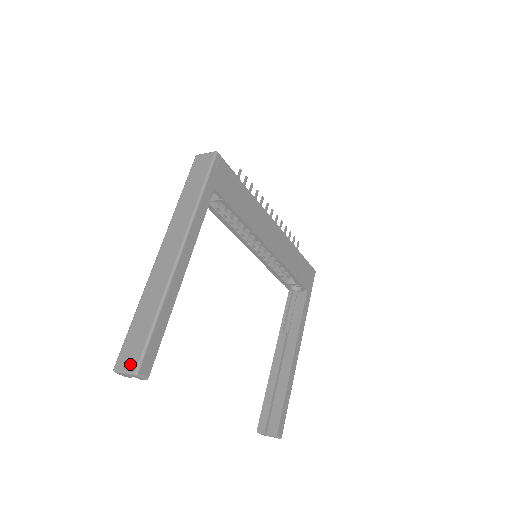
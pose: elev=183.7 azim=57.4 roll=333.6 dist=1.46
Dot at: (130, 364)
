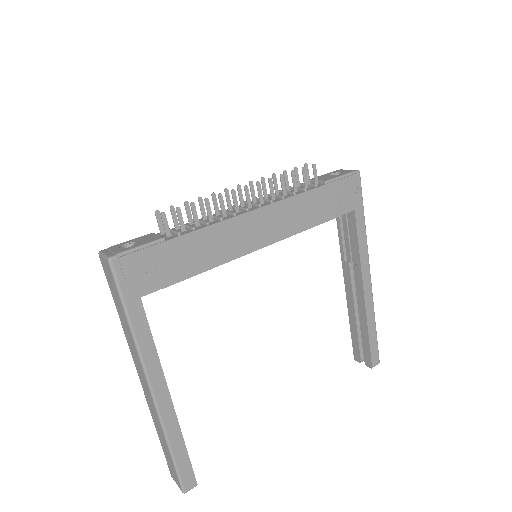
Dot at: (177, 483)
